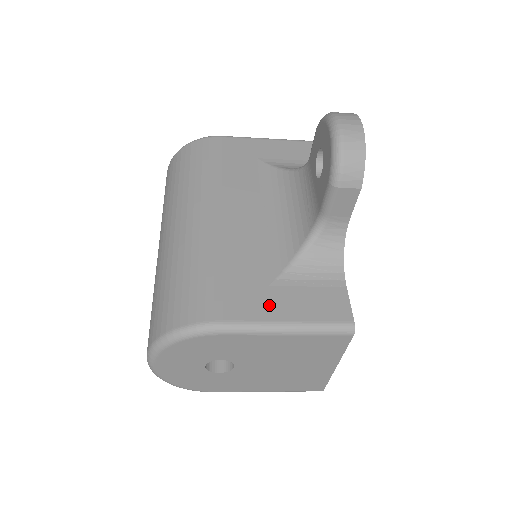
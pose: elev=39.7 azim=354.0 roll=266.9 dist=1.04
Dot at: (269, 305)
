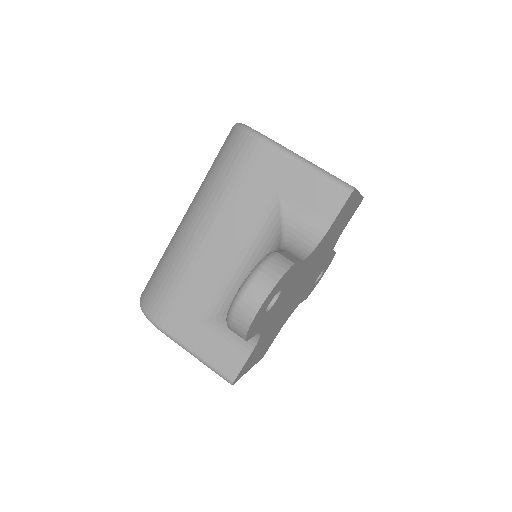
Dot at: (192, 335)
